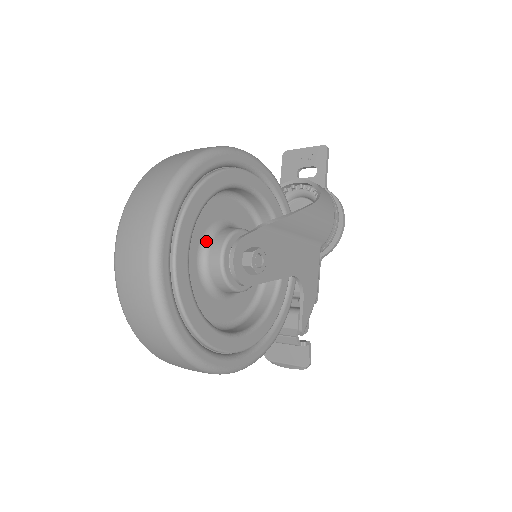
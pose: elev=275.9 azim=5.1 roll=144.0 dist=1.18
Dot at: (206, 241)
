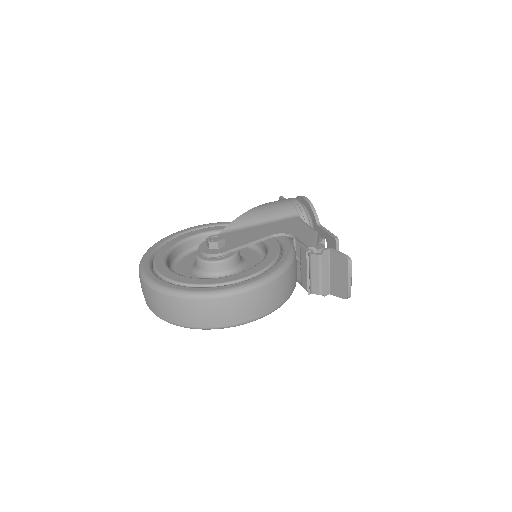
Dot at: (194, 265)
